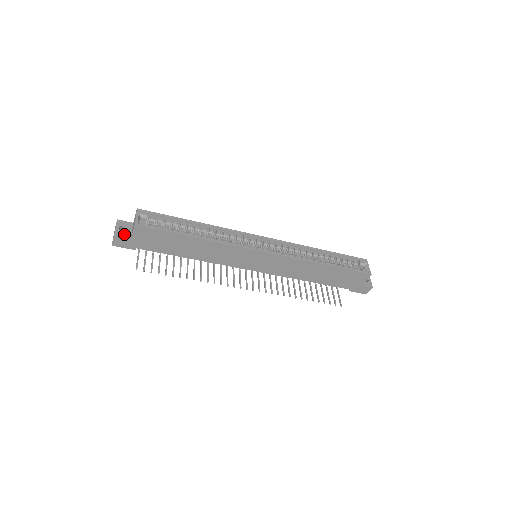
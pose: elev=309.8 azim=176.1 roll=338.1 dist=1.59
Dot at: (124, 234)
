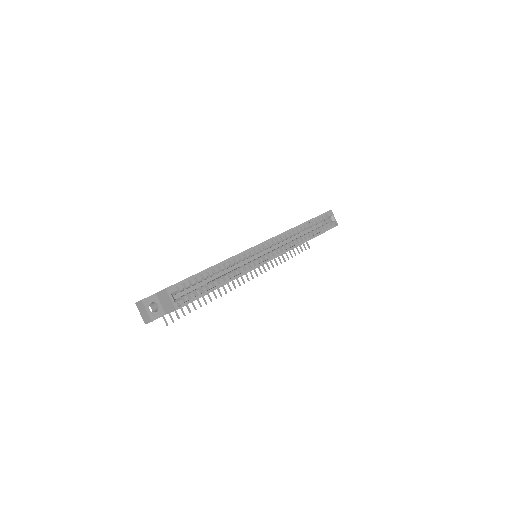
Dot at: (158, 313)
